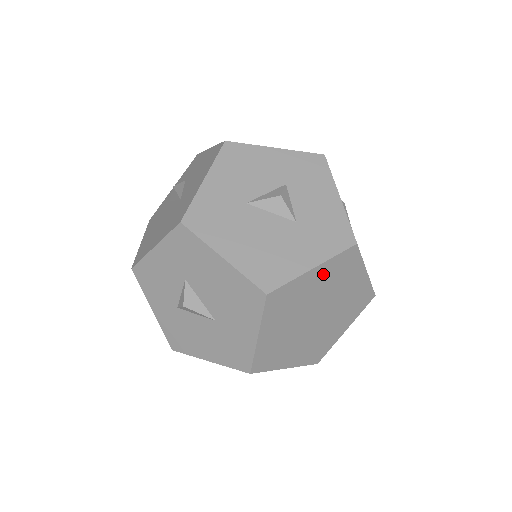
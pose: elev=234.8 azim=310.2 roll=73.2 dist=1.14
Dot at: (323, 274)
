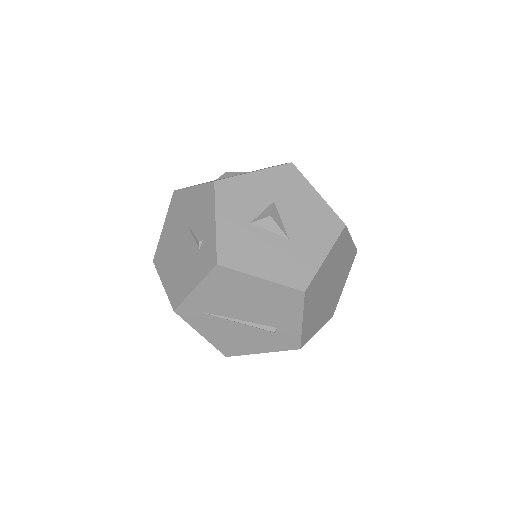
Dot at: (348, 252)
